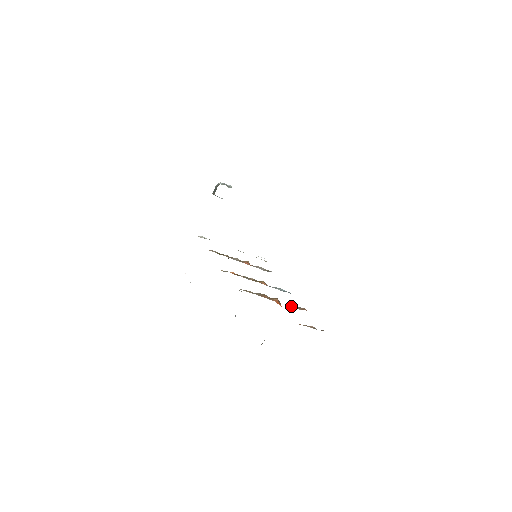
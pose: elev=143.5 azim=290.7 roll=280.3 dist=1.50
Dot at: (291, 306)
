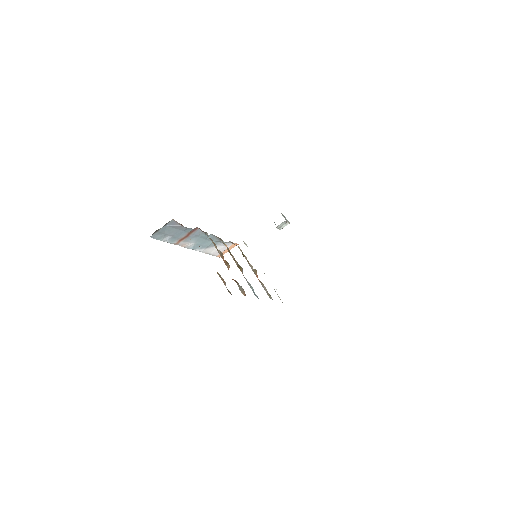
Dot at: (238, 285)
